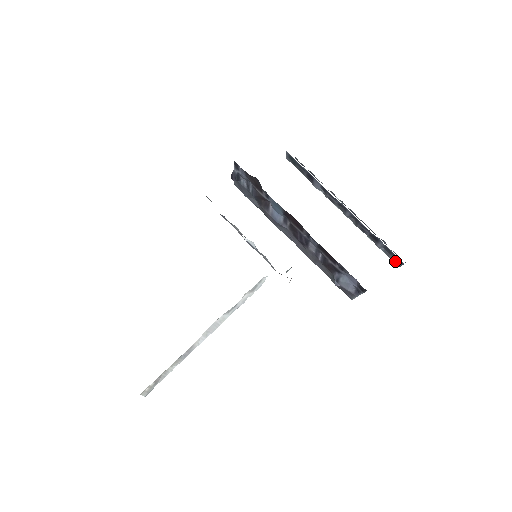
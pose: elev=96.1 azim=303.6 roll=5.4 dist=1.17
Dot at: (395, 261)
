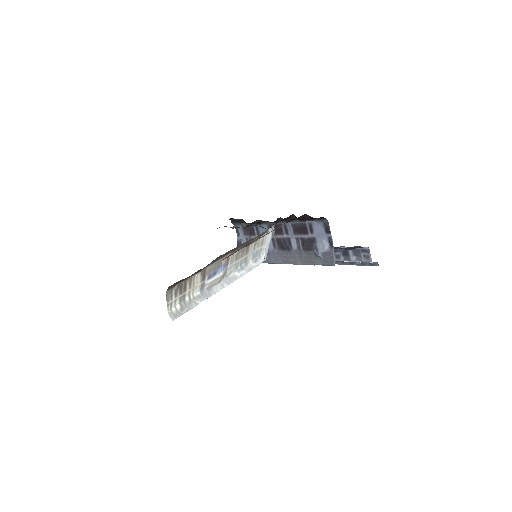
Dot at: (366, 258)
